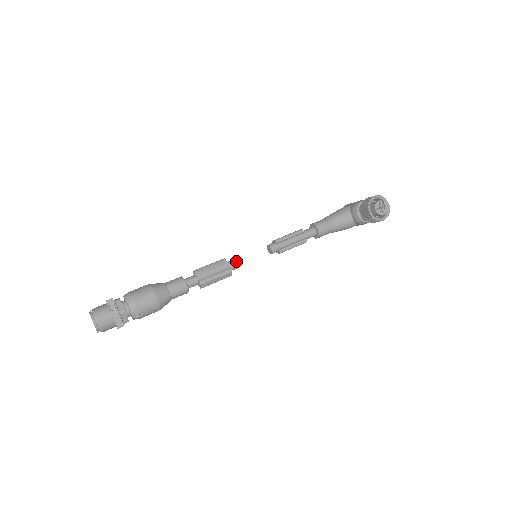
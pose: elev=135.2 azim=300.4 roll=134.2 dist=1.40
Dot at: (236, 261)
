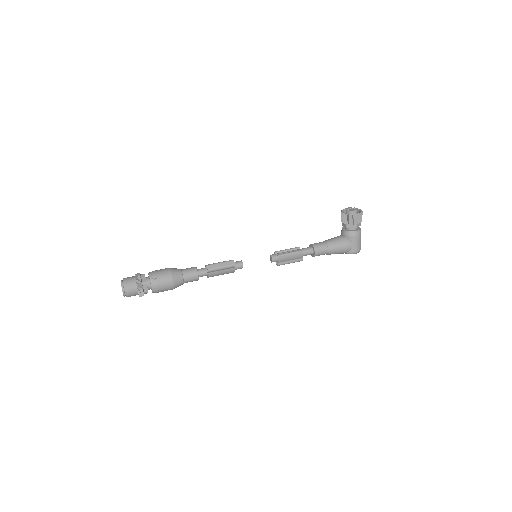
Dot at: (240, 261)
